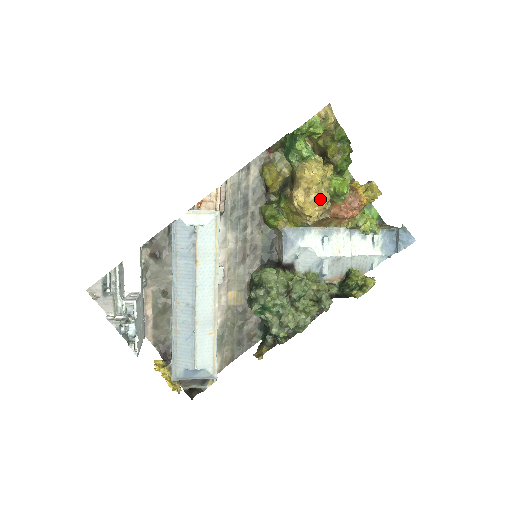
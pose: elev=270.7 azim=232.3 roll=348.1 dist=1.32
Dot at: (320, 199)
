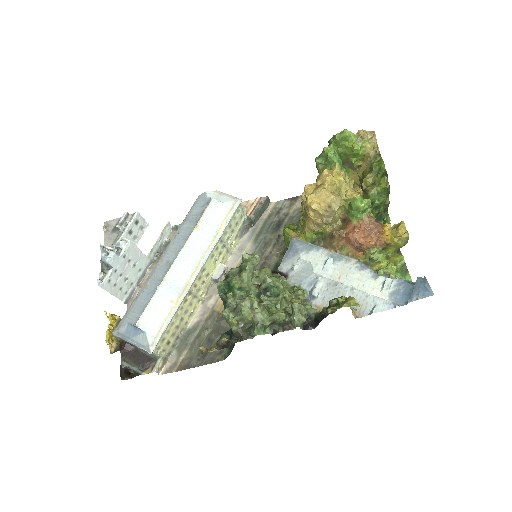
Dot at: (328, 195)
